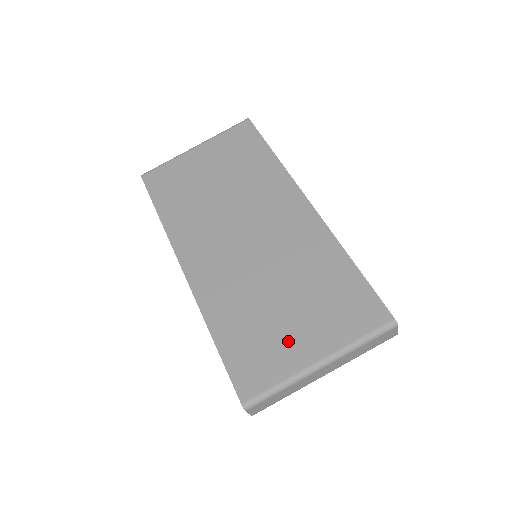
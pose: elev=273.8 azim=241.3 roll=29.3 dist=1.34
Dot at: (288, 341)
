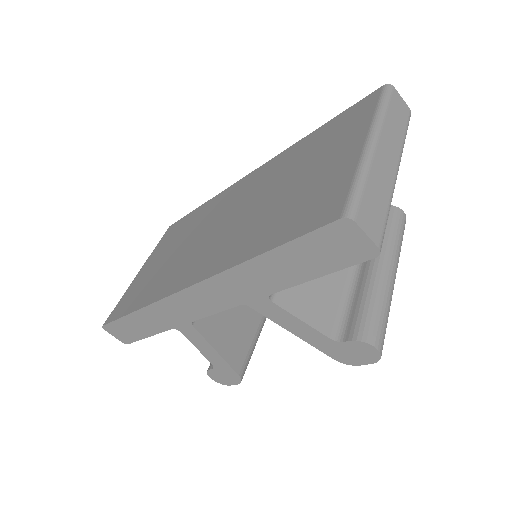
Dot at: (325, 173)
